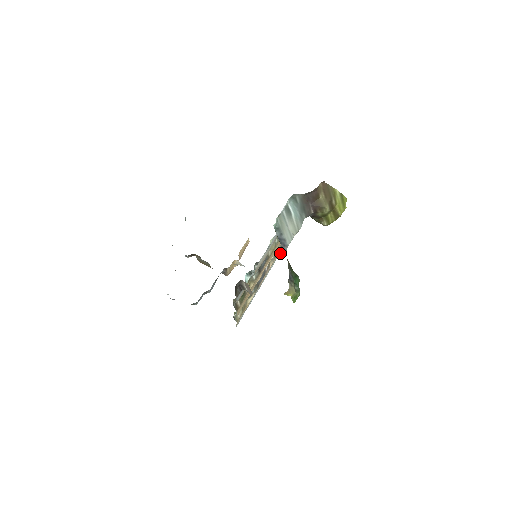
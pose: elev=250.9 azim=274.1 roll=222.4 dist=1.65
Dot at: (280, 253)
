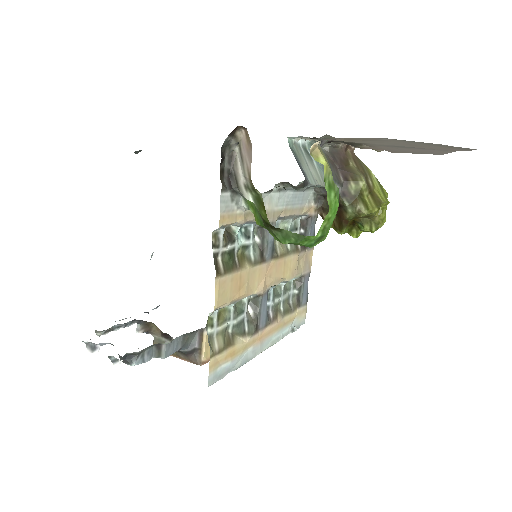
Dot at: (293, 330)
